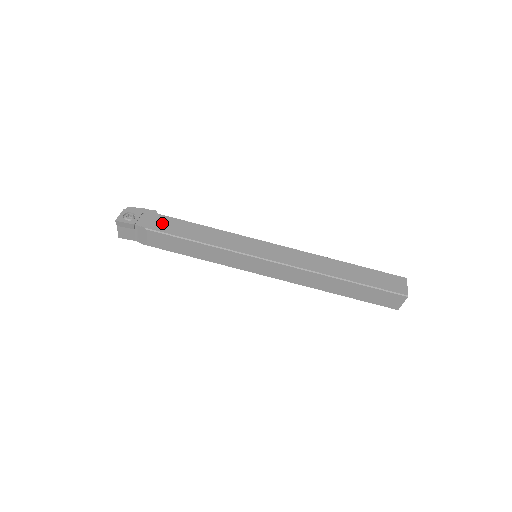
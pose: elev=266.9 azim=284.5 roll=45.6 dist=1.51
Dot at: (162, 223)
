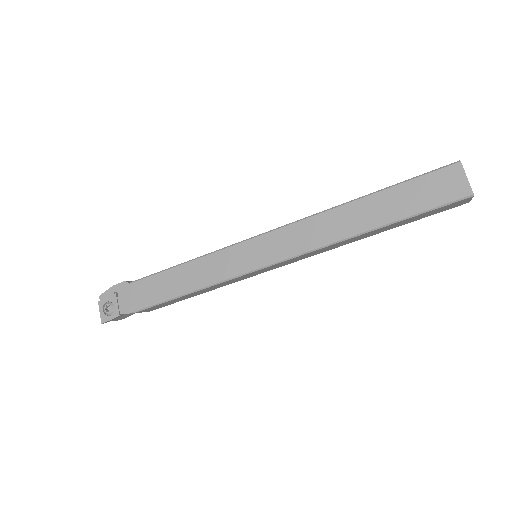
Dot at: (140, 294)
